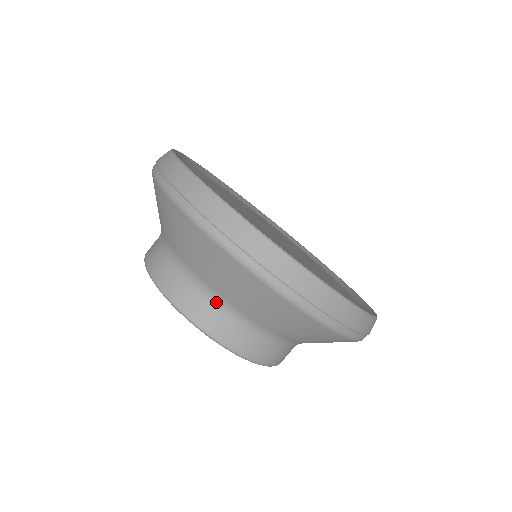
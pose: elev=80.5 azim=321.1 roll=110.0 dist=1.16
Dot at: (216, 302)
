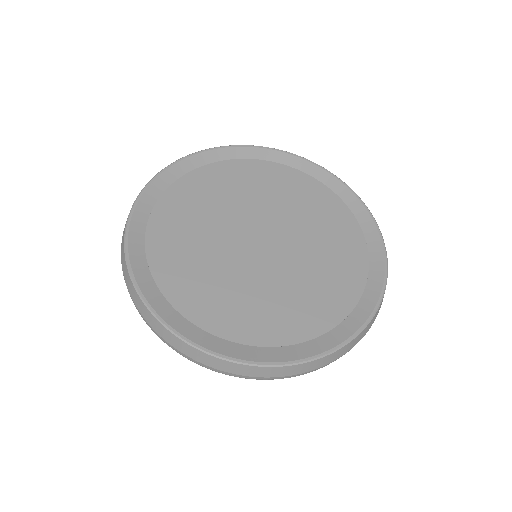
Dot at: occluded
